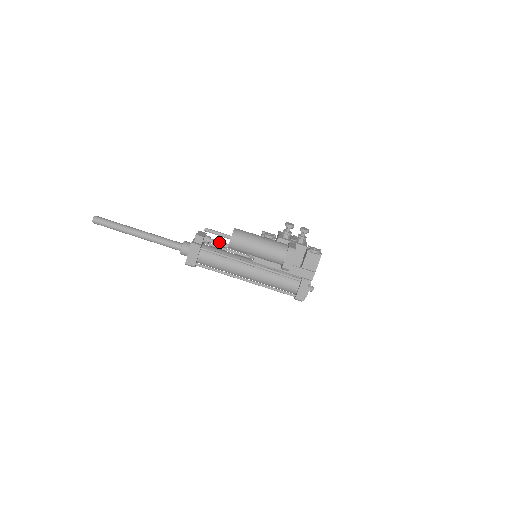
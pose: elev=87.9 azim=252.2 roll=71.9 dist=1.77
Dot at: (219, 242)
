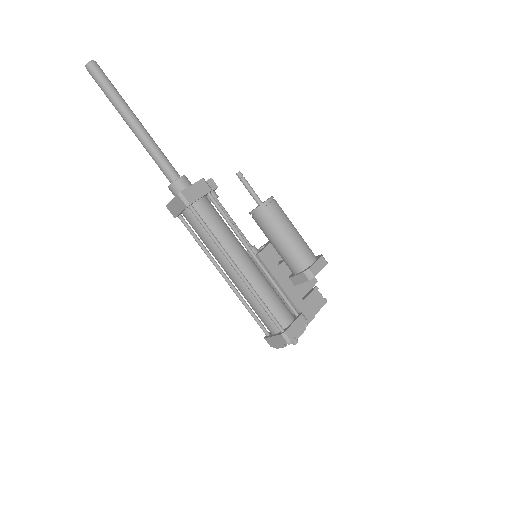
Dot at: occluded
